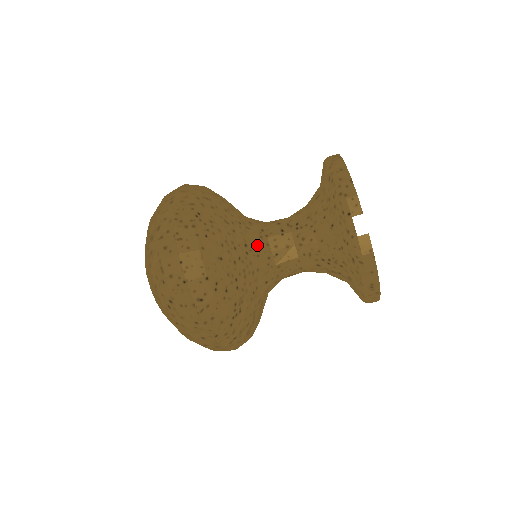
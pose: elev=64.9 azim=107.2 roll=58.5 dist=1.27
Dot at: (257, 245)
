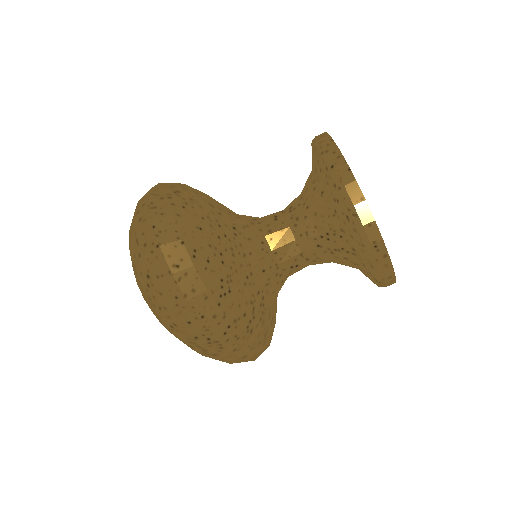
Dot at: (248, 229)
